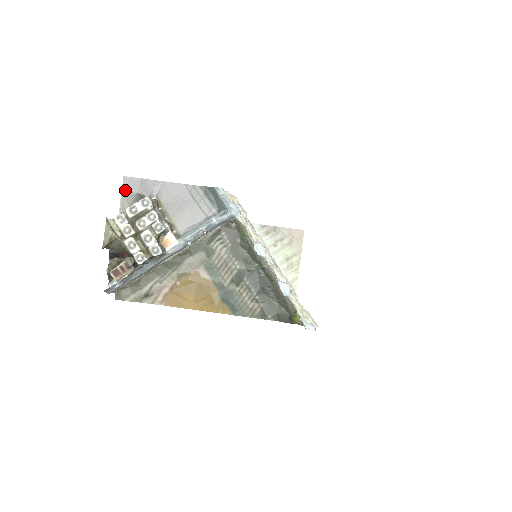
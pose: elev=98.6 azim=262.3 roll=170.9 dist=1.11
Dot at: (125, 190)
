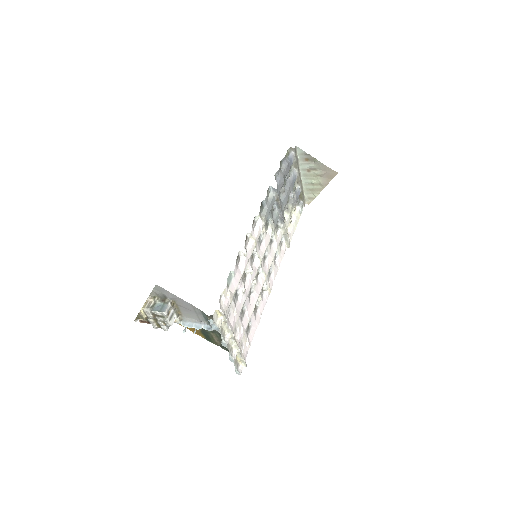
Dot at: (156, 289)
